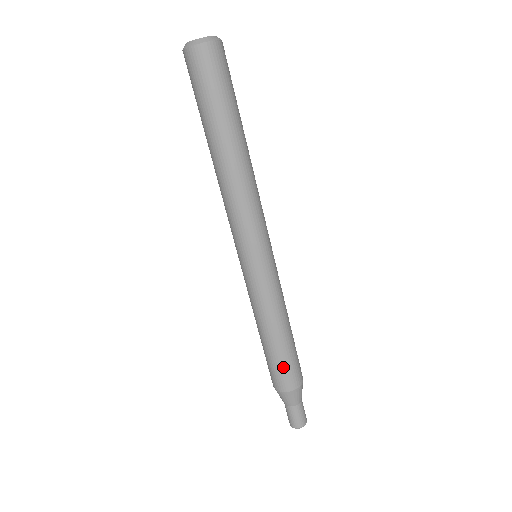
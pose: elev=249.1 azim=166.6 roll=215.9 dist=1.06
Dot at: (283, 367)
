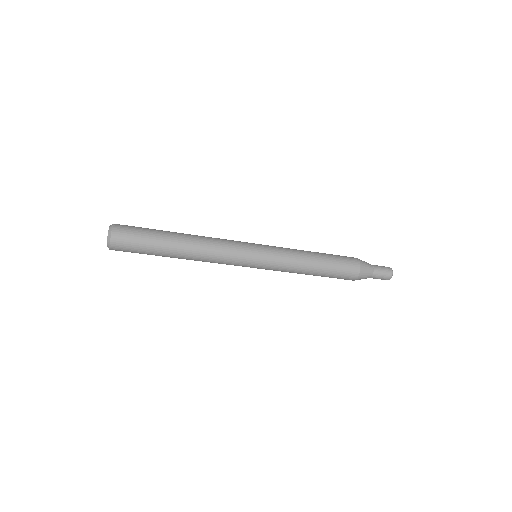
Dot at: (340, 268)
